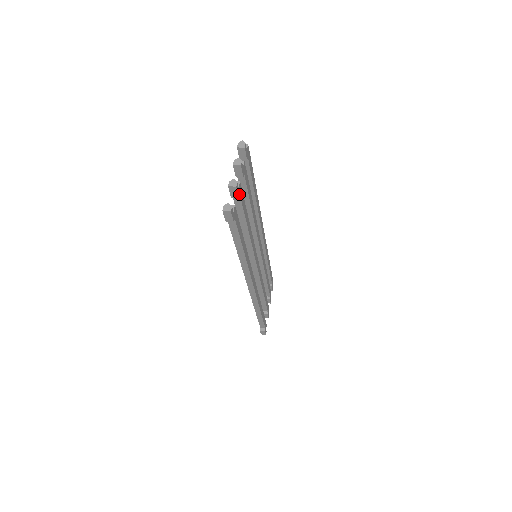
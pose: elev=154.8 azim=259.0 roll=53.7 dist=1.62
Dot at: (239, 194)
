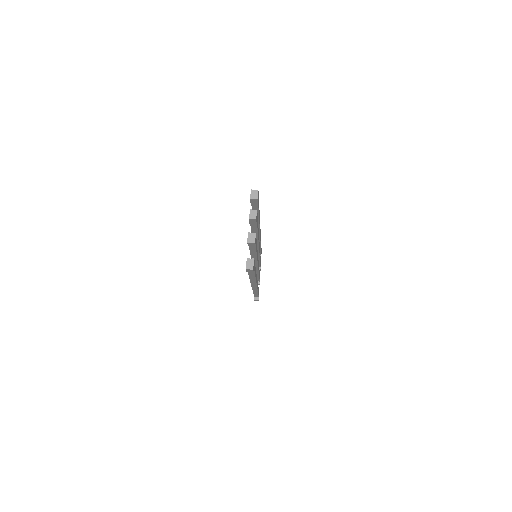
Dot at: (255, 243)
